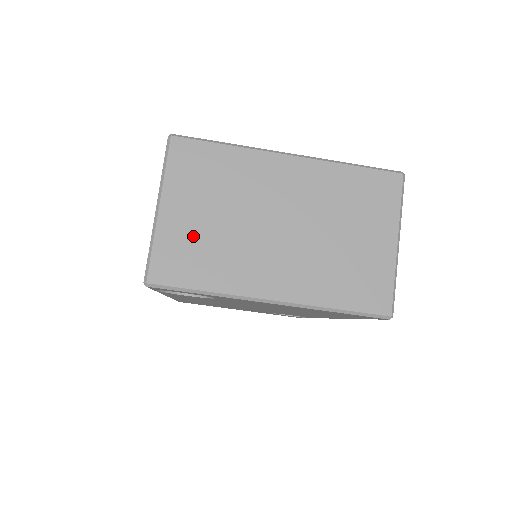
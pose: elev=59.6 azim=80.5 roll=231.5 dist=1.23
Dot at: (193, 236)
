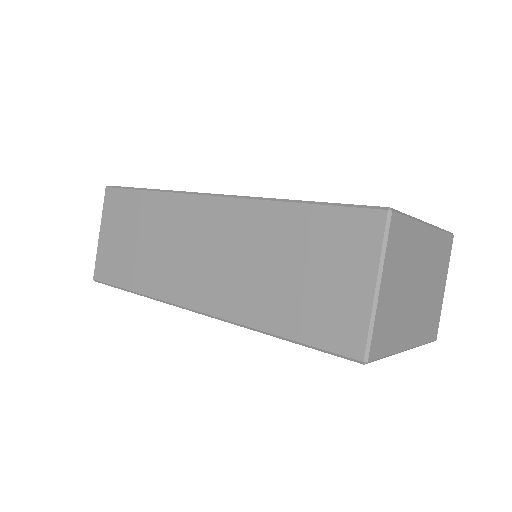
Dot at: (390, 309)
